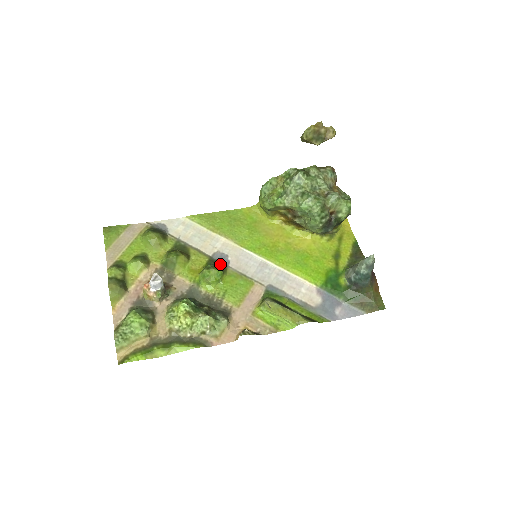
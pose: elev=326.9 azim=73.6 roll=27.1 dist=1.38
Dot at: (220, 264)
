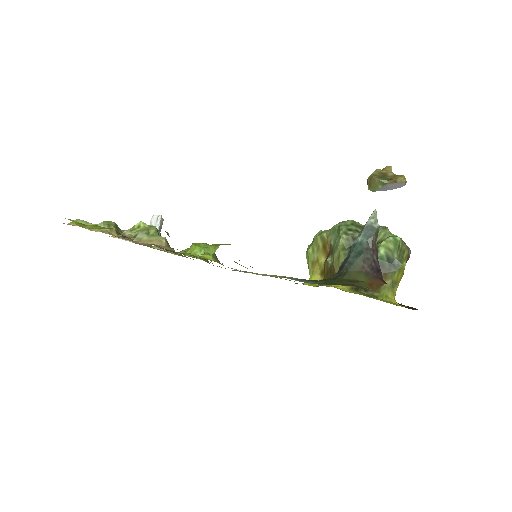
Dot at: occluded
